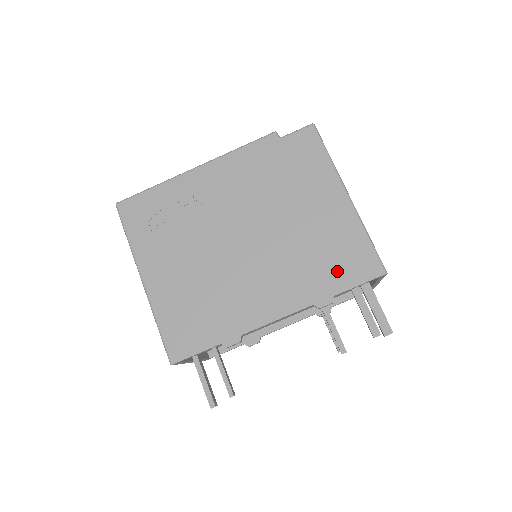
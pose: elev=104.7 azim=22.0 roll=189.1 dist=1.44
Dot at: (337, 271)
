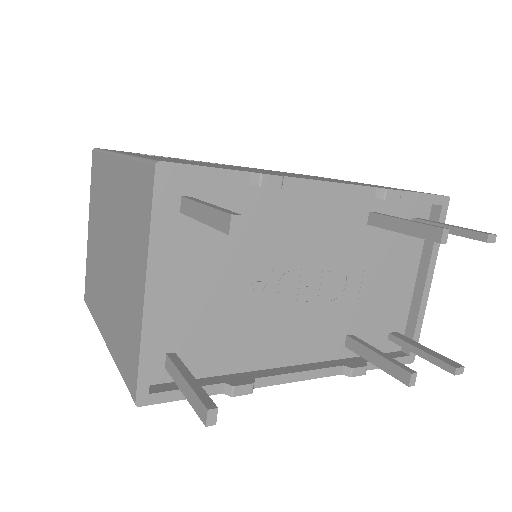
Dot at: (390, 188)
